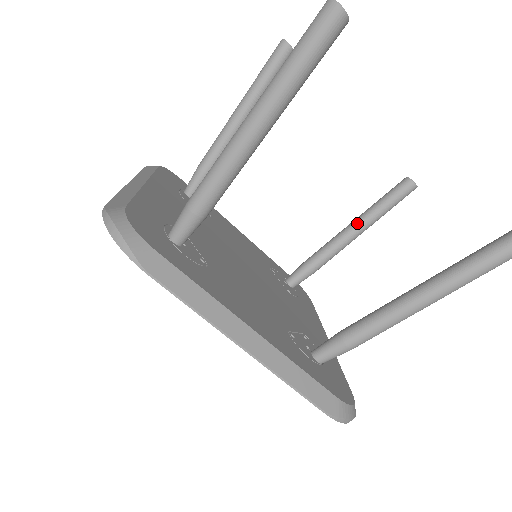
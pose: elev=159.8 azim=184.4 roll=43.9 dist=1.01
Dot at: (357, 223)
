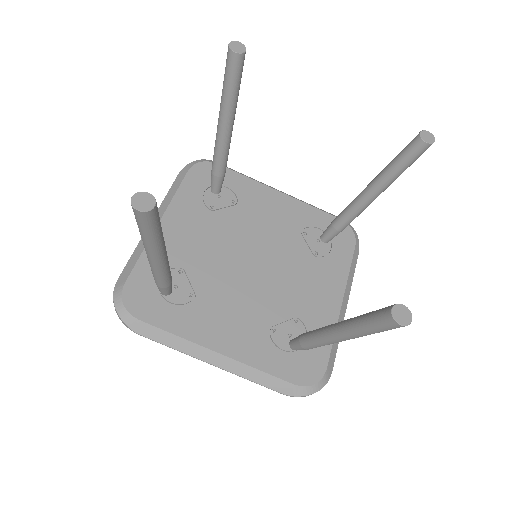
Dot at: (370, 188)
